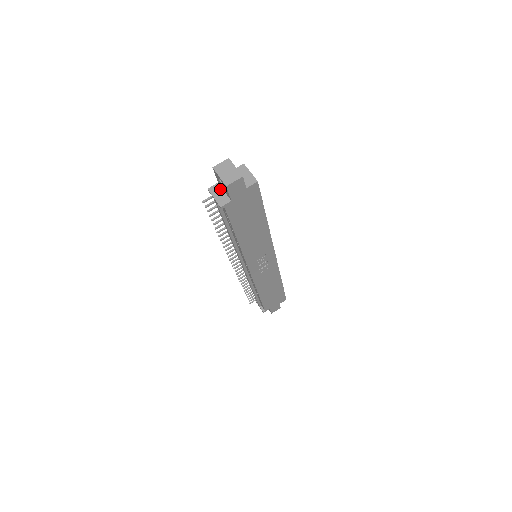
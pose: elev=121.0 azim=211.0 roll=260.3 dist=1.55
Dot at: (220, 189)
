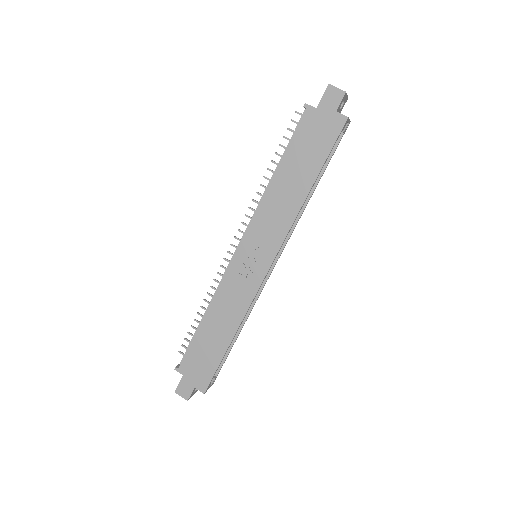
Dot at: occluded
